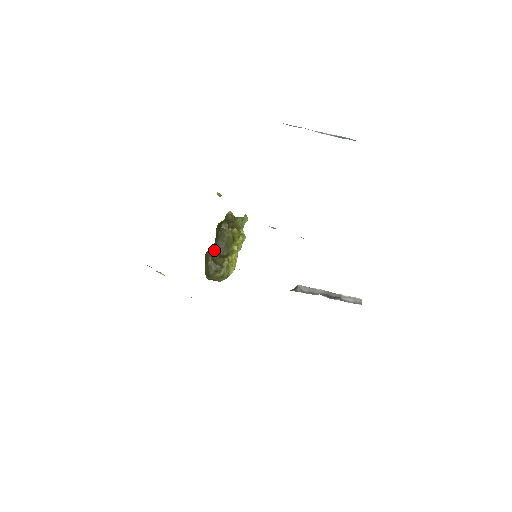
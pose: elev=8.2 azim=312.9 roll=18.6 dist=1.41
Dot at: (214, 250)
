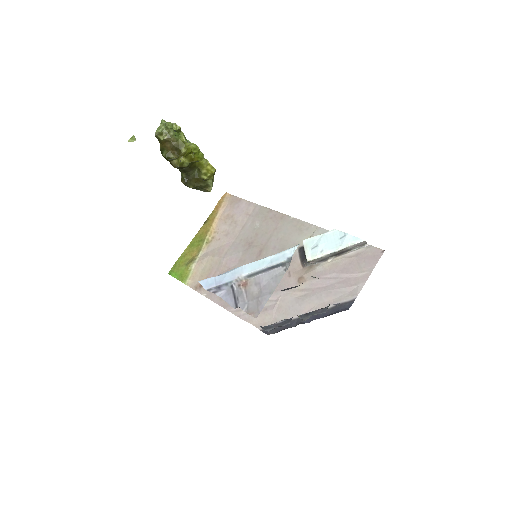
Dot at: (185, 177)
